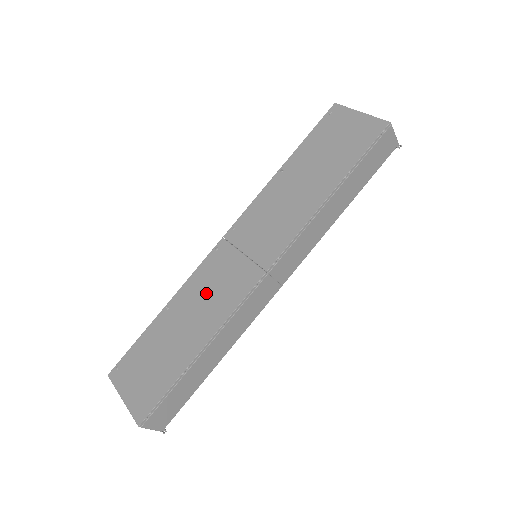
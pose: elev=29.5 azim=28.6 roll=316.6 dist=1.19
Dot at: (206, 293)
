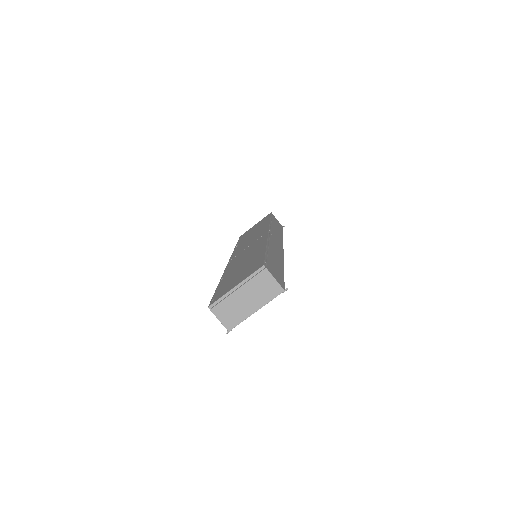
Dot at: (243, 257)
